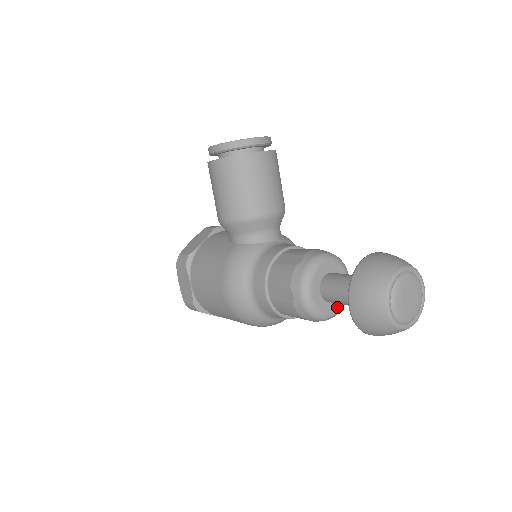
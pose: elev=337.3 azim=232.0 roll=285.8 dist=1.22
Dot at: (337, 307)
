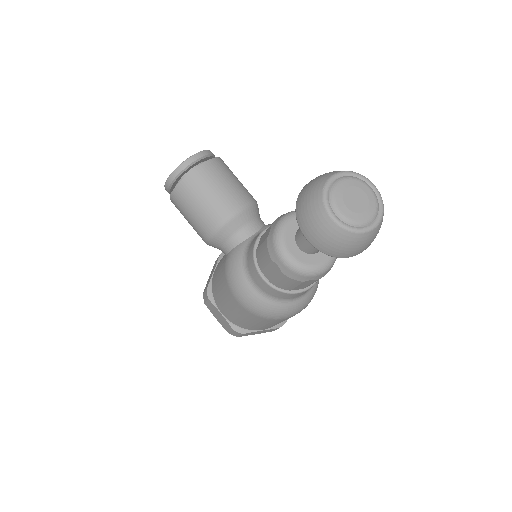
Dot at: occluded
